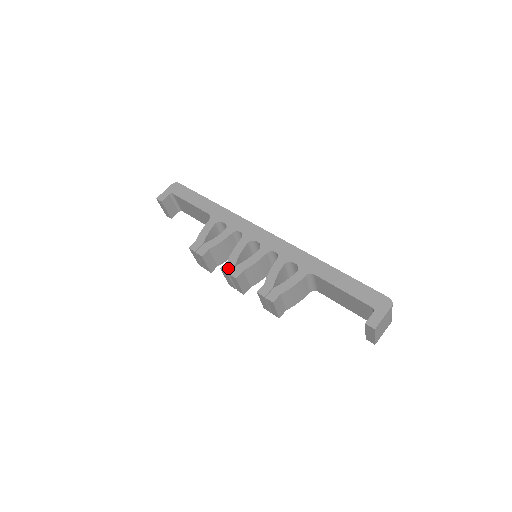
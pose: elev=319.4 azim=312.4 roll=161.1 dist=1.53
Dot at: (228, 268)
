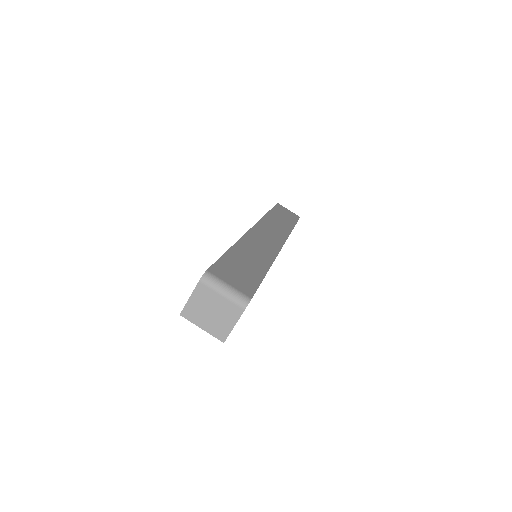
Dot at: occluded
